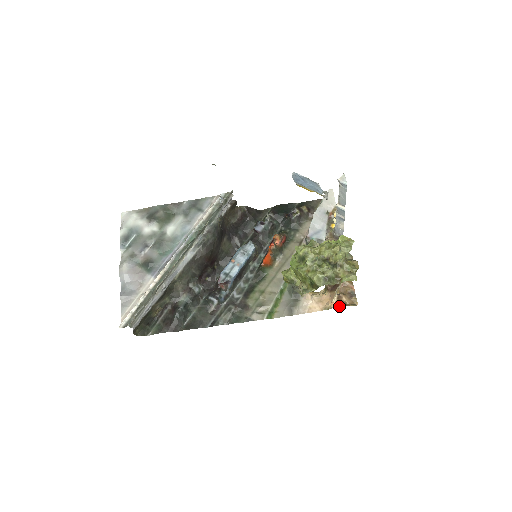
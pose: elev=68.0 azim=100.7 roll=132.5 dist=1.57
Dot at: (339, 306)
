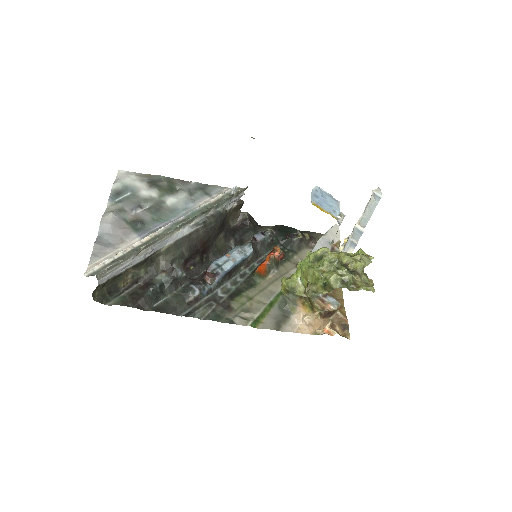
Dot at: (331, 334)
